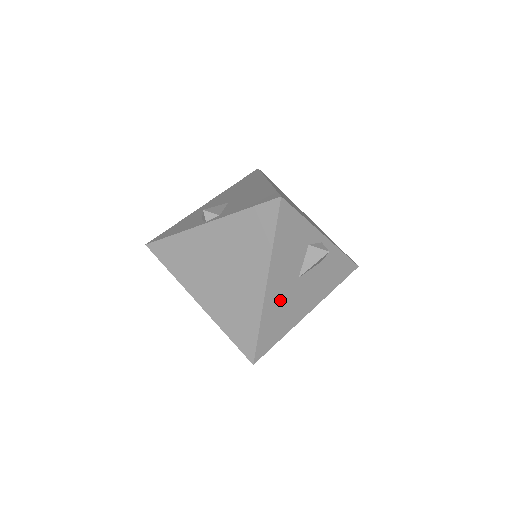
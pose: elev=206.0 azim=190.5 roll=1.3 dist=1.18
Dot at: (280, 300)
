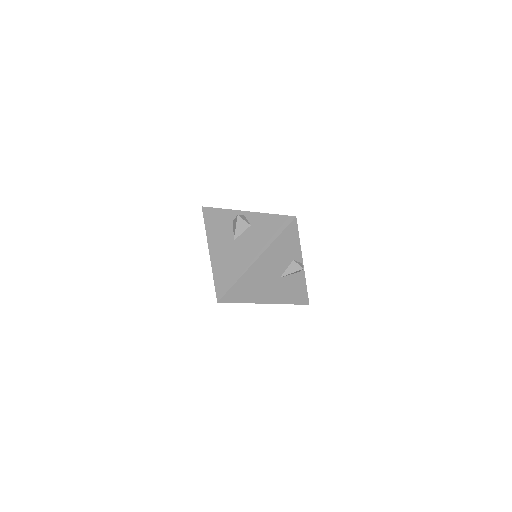
Dot at: (224, 257)
